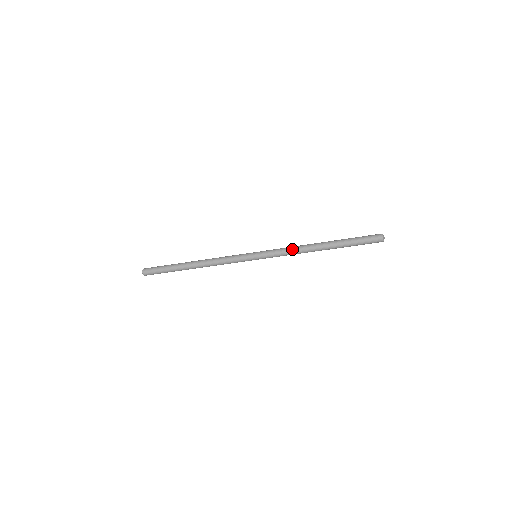
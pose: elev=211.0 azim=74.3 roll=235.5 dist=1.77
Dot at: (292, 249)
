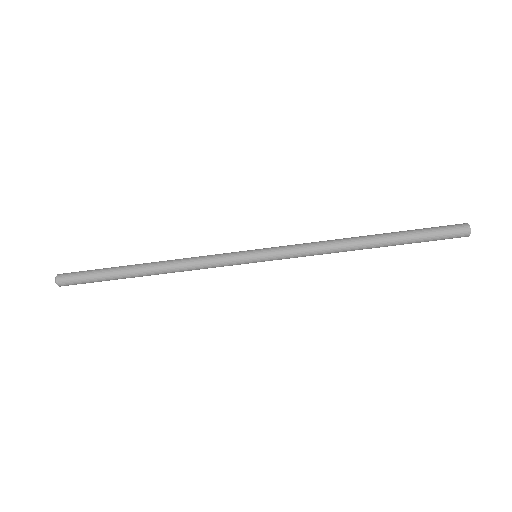
Dot at: (319, 248)
